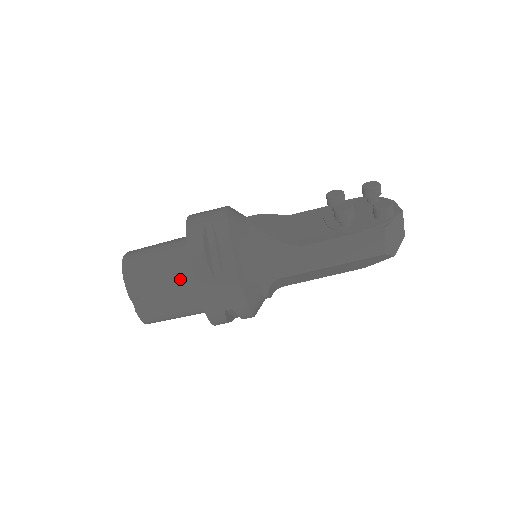
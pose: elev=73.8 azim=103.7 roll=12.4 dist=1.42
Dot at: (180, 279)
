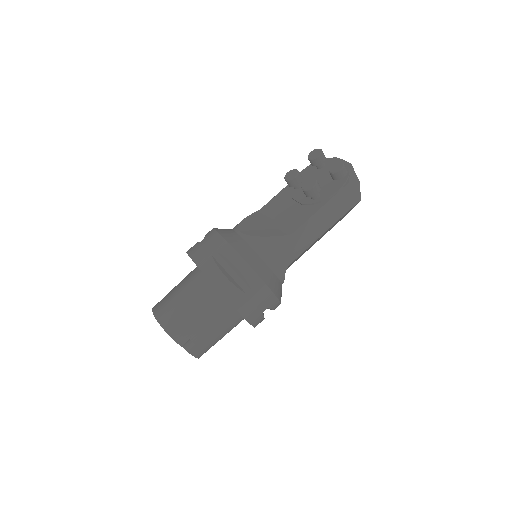
Dot at: (214, 308)
